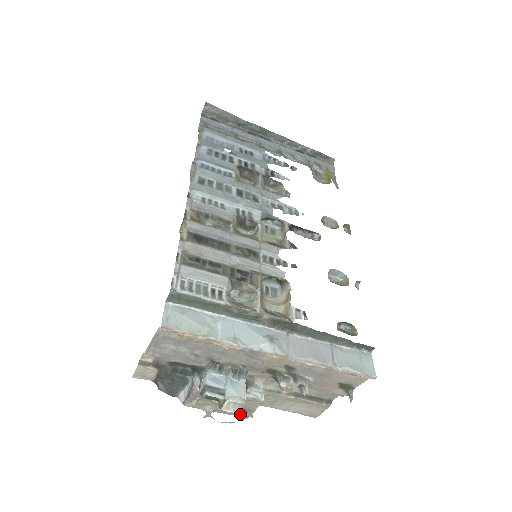
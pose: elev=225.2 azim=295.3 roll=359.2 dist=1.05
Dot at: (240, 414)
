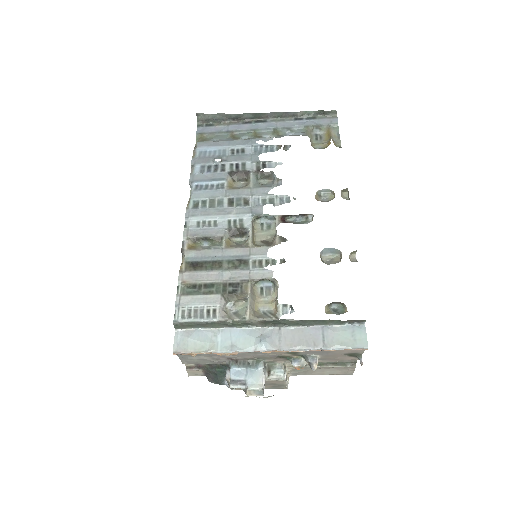
Dot at: (278, 388)
